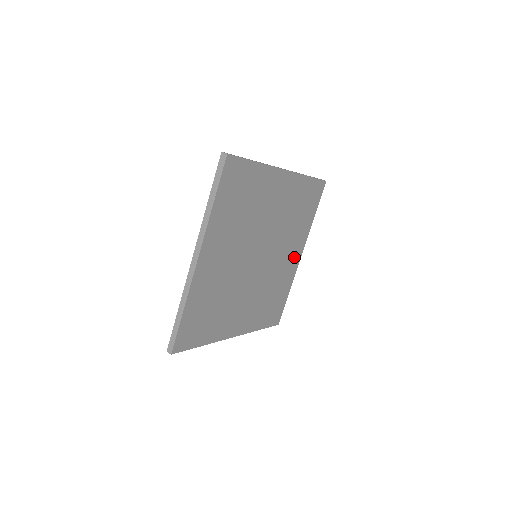
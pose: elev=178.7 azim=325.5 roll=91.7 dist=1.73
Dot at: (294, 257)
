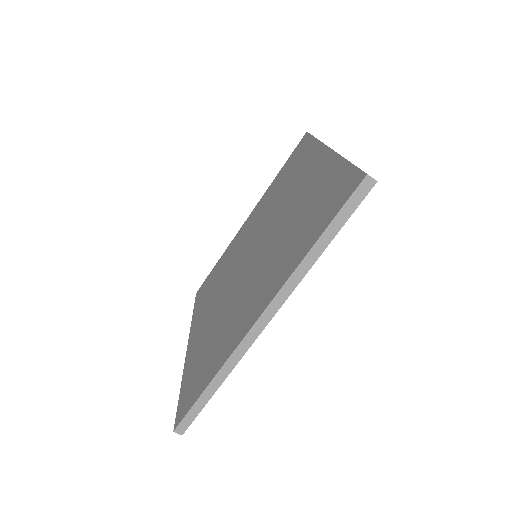
Dot at: occluded
